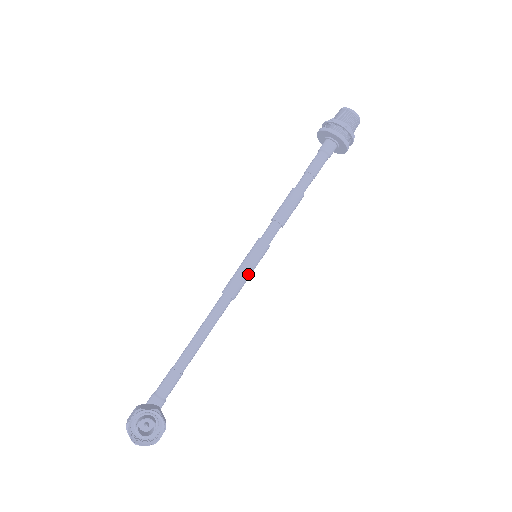
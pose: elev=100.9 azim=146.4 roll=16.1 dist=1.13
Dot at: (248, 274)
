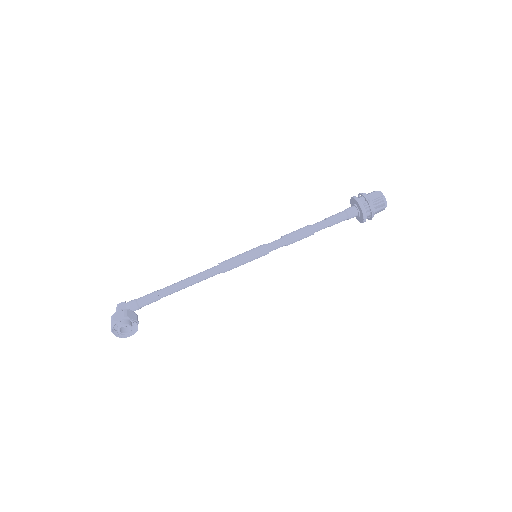
Dot at: (243, 264)
